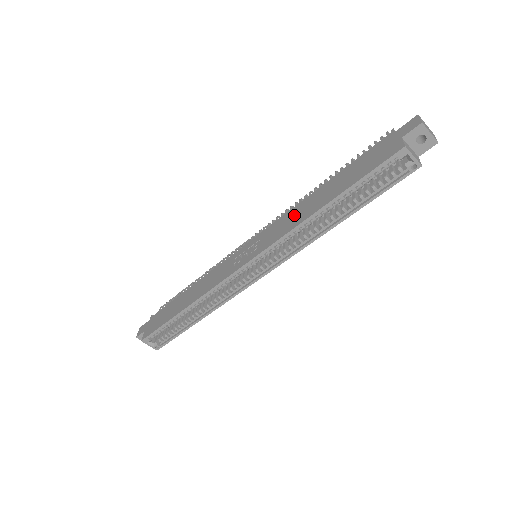
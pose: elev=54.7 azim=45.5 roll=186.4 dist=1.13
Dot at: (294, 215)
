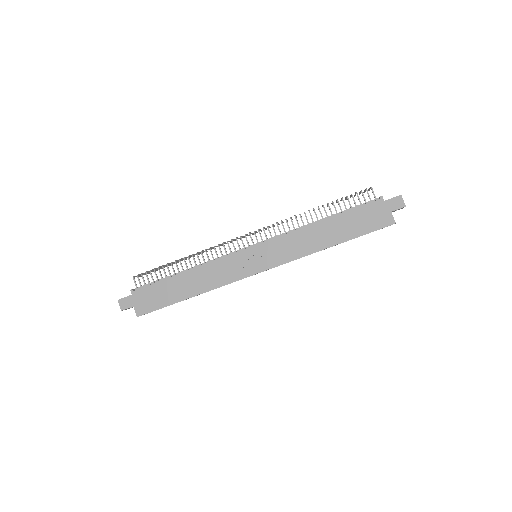
Dot at: (302, 241)
